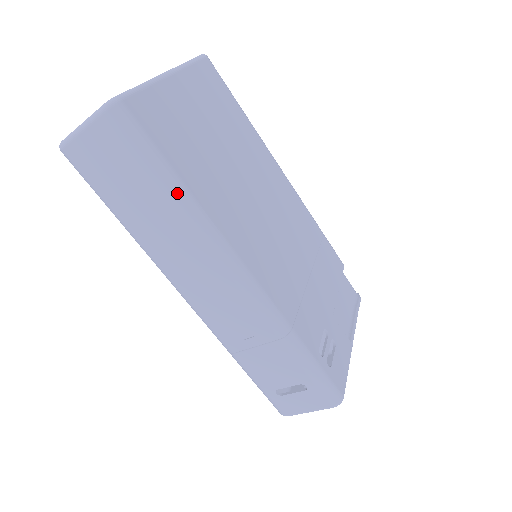
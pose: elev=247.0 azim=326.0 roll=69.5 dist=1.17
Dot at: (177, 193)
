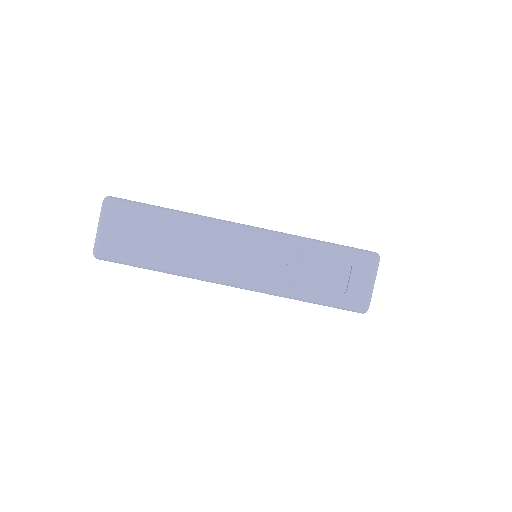
Dot at: (171, 213)
